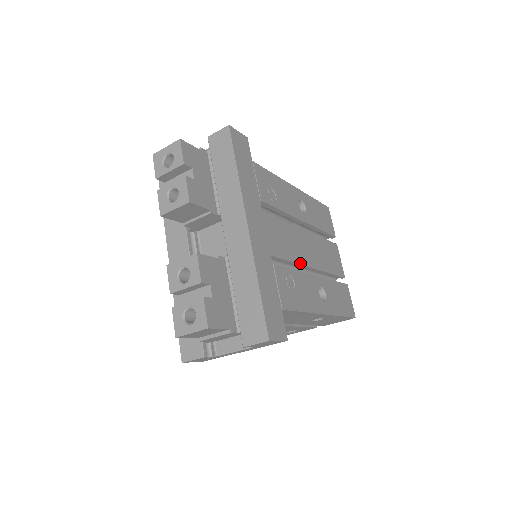
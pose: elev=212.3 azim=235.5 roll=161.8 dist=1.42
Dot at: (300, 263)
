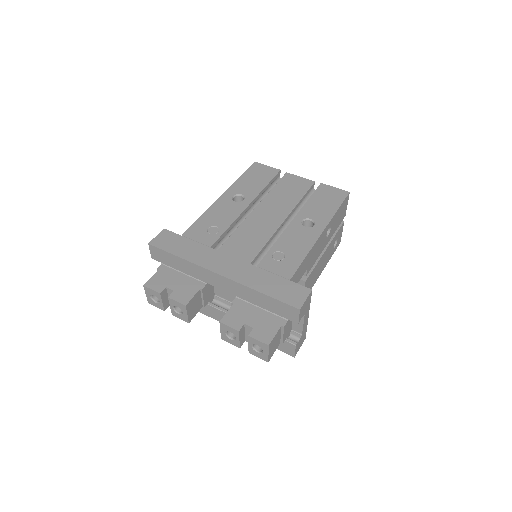
Dot at: (273, 233)
